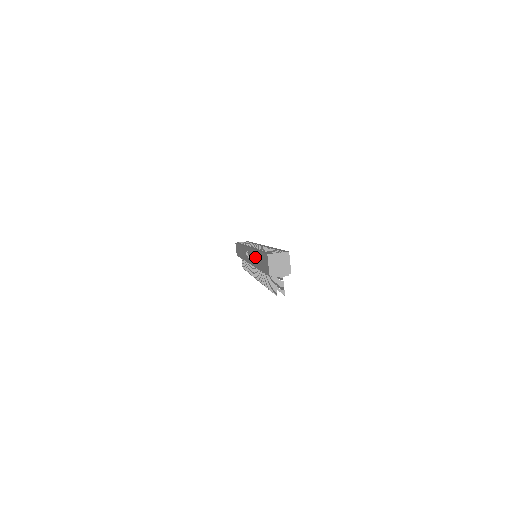
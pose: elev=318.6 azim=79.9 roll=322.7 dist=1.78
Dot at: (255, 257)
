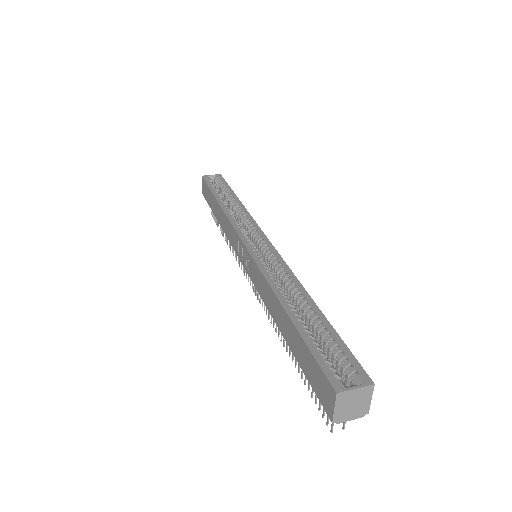
Dot at: (274, 306)
